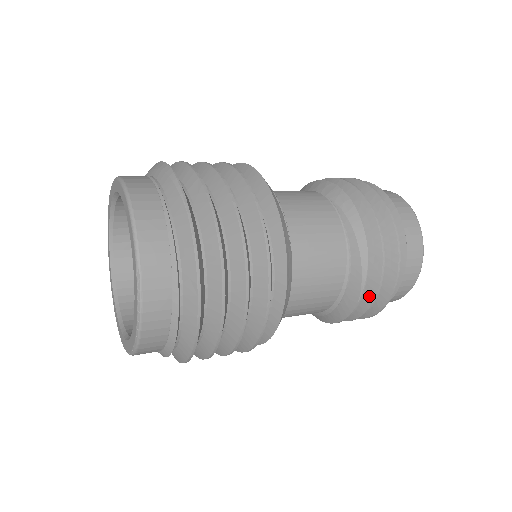
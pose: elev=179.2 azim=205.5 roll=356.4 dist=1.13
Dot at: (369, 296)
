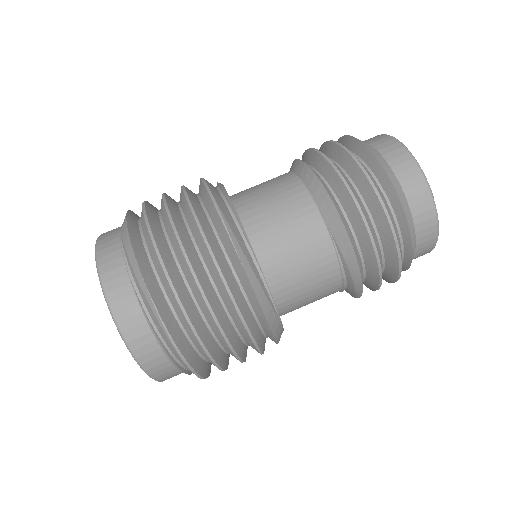
Dot at: occluded
